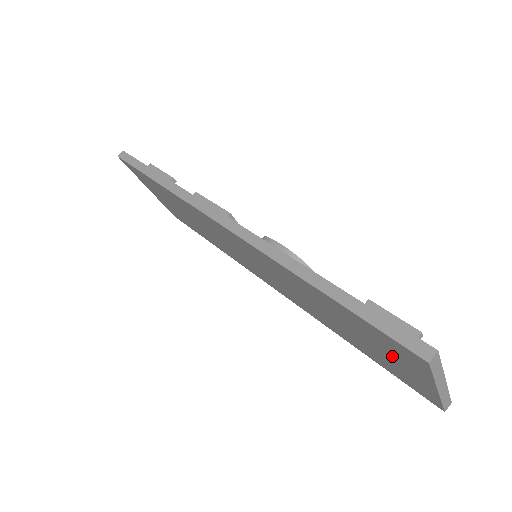
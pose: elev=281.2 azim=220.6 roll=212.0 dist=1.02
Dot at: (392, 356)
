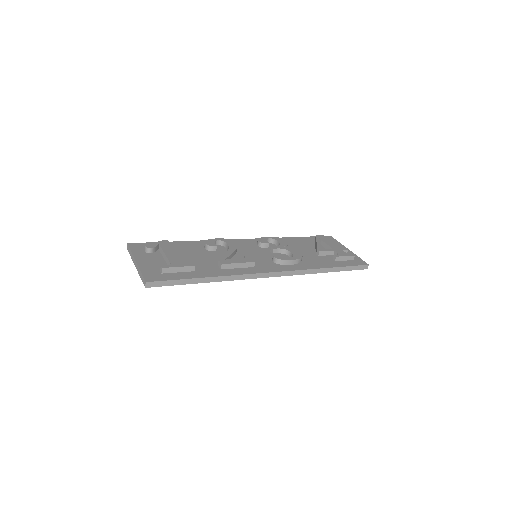
Dot at: occluded
